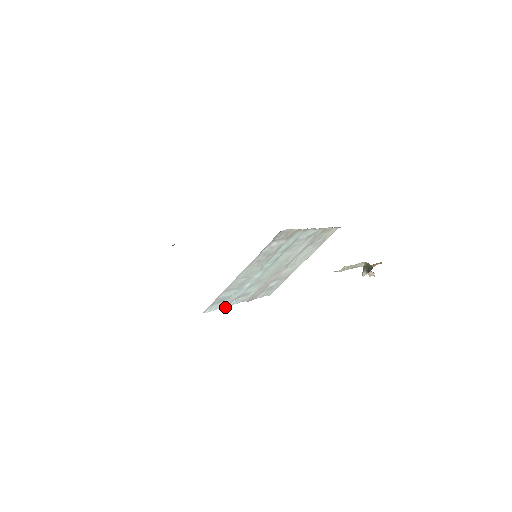
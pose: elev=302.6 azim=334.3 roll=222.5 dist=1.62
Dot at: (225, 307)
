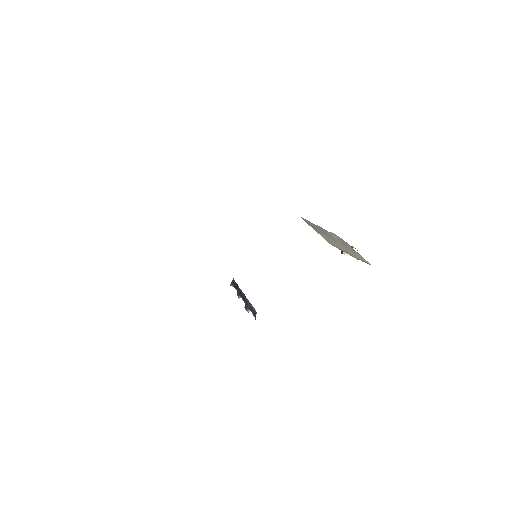
Dot at: (249, 310)
